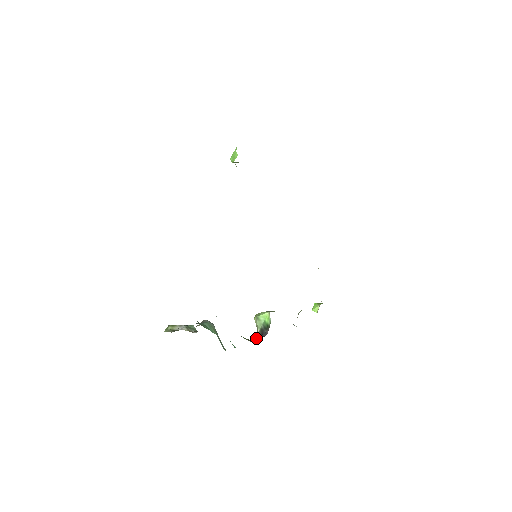
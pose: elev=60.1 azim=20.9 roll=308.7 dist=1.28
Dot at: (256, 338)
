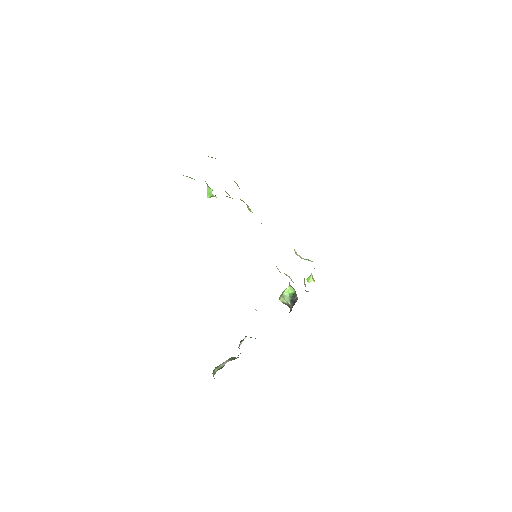
Dot at: (291, 308)
